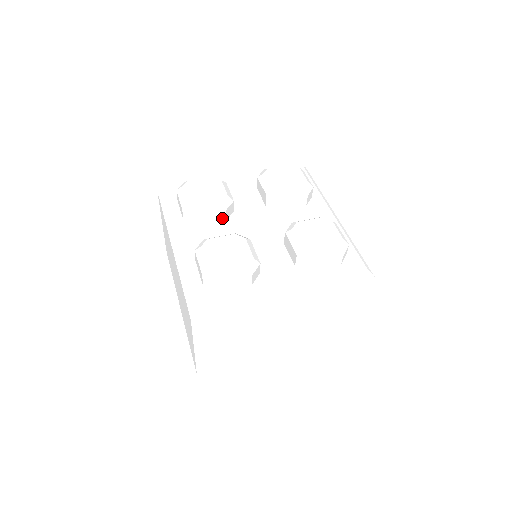
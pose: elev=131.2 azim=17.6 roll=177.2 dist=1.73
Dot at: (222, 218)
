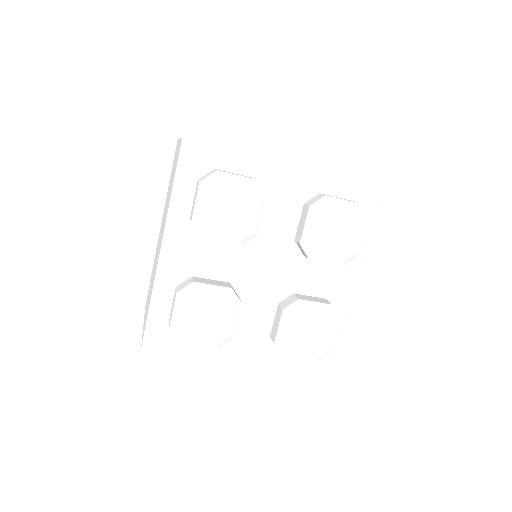
Dot at: occluded
